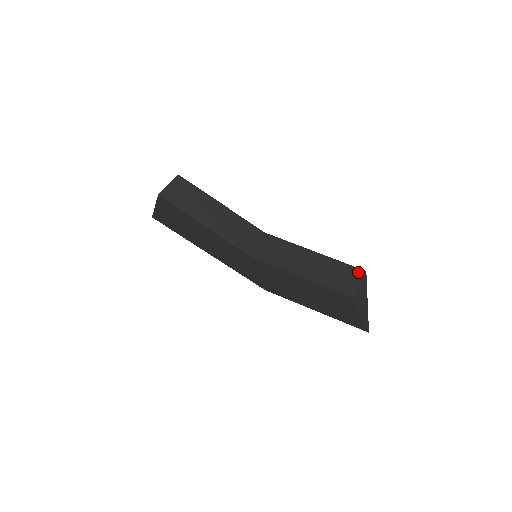
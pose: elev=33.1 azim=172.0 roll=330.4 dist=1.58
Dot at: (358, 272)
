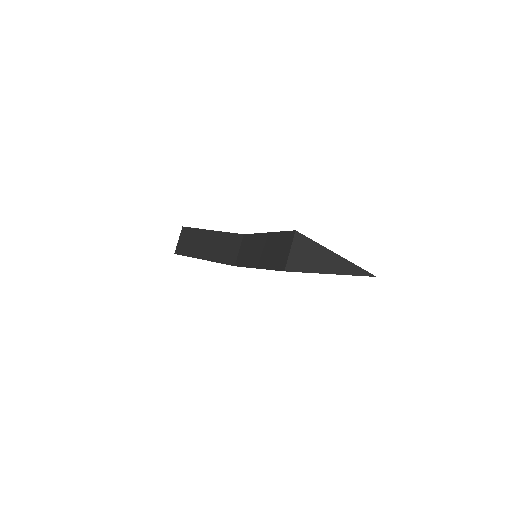
Dot at: (290, 236)
